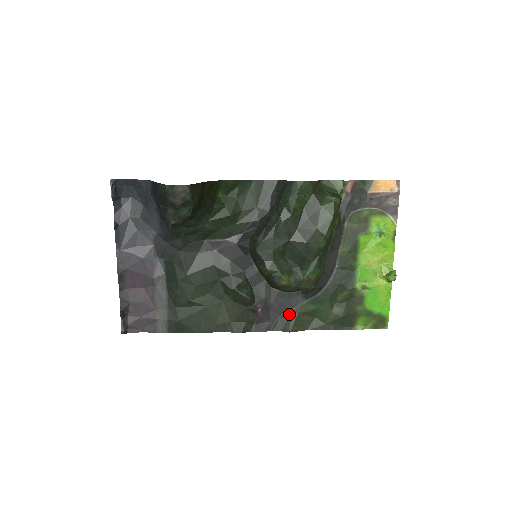
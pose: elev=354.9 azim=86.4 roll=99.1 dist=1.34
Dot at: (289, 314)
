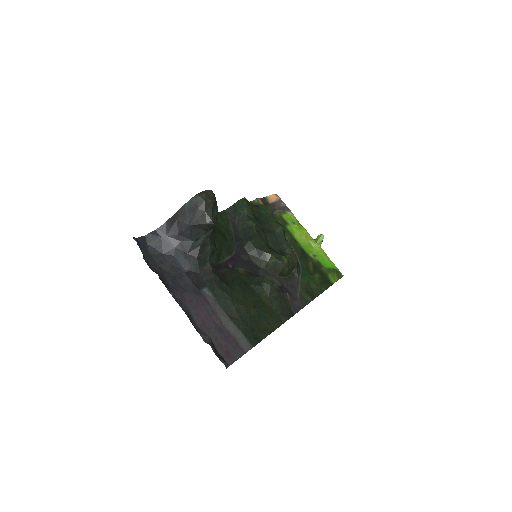
Dot at: (300, 291)
